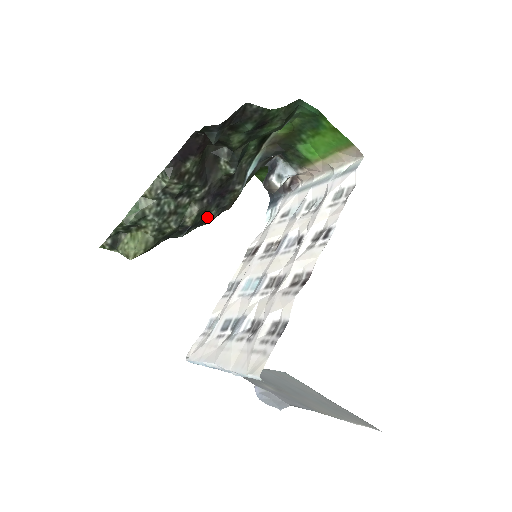
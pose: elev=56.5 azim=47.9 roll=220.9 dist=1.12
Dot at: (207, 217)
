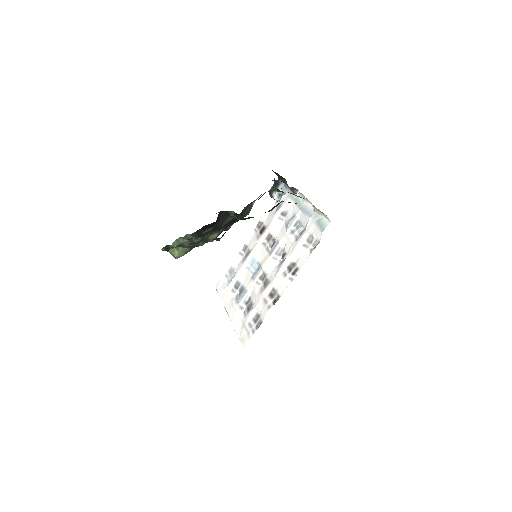
Dot at: (225, 230)
